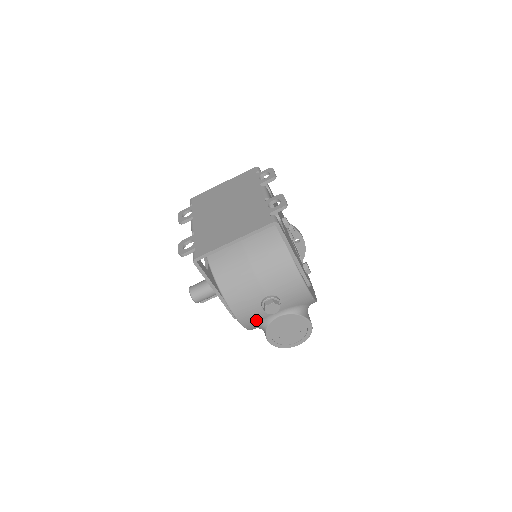
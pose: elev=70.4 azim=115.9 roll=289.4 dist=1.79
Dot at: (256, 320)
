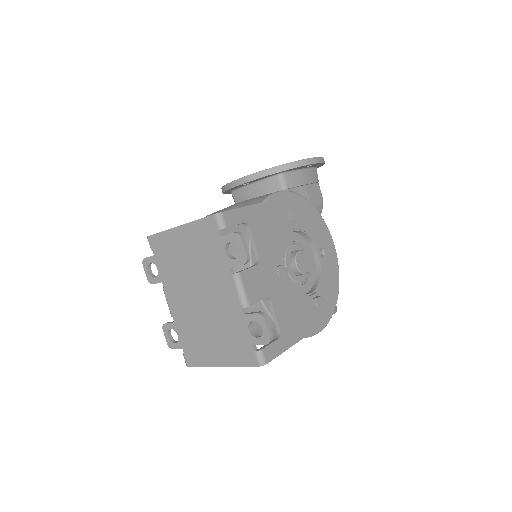
Dot at: occluded
